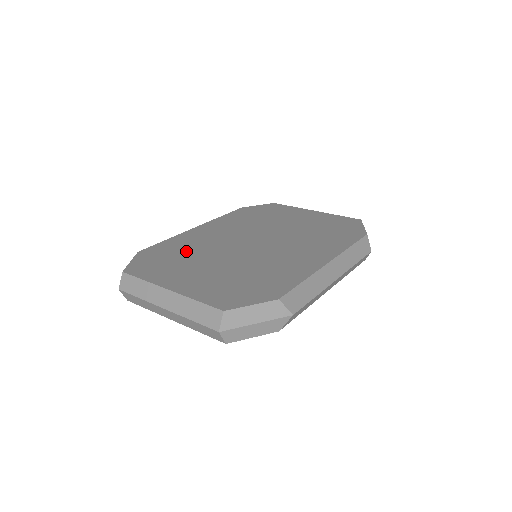
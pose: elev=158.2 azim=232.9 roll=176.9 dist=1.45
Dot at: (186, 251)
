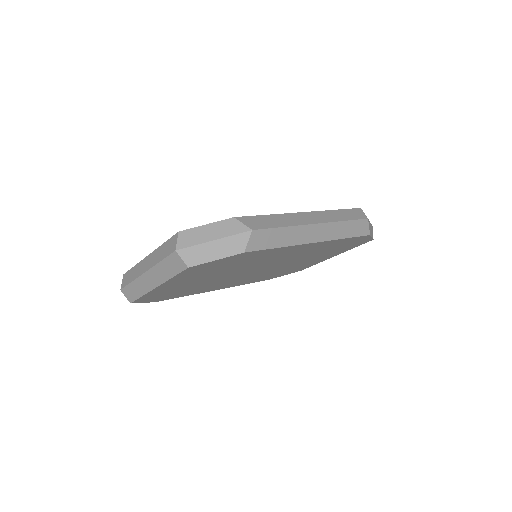
Dot at: occluded
